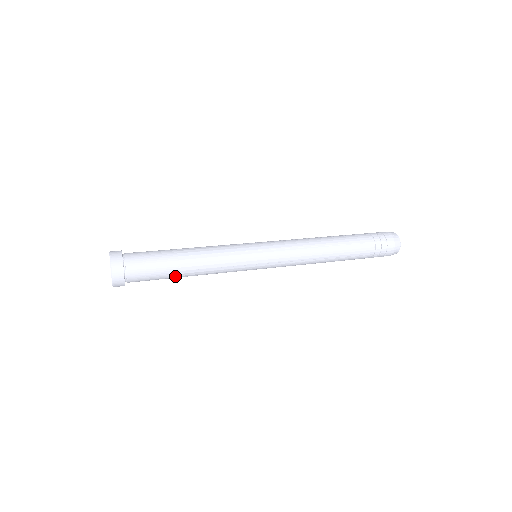
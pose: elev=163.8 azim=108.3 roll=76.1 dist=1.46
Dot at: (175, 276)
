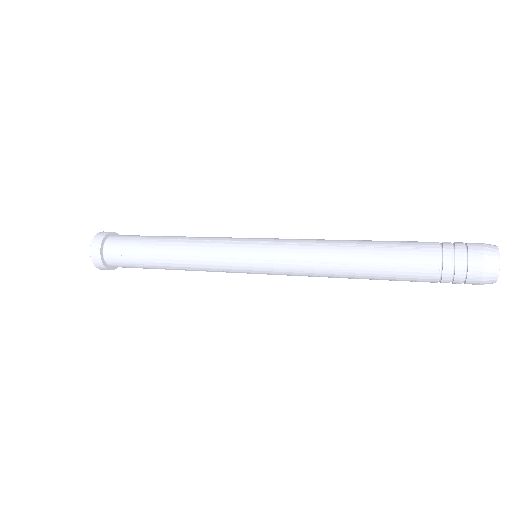
Dot at: (153, 262)
